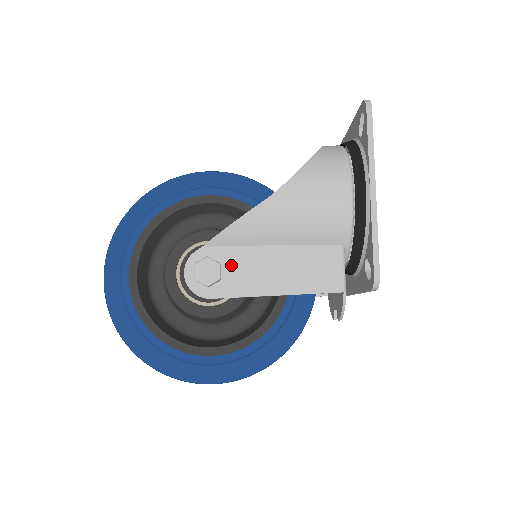
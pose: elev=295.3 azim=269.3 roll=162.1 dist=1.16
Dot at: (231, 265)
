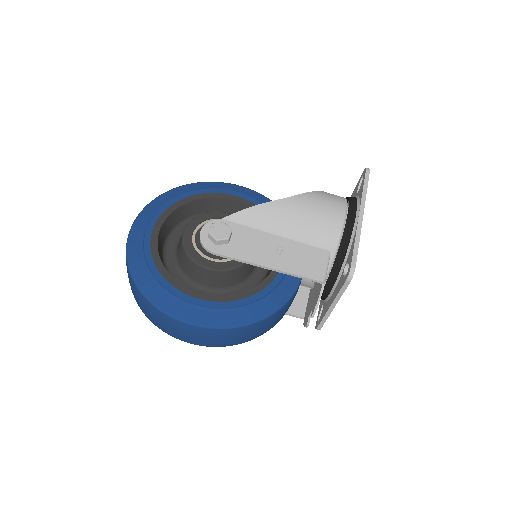
Dot at: (239, 237)
